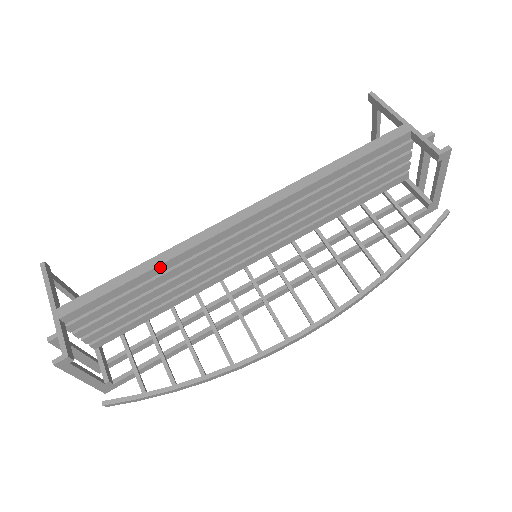
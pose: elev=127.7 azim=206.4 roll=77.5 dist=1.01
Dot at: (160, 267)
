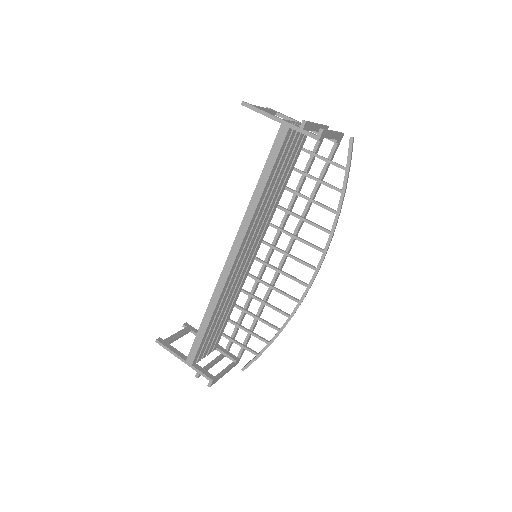
Dot at: (215, 311)
